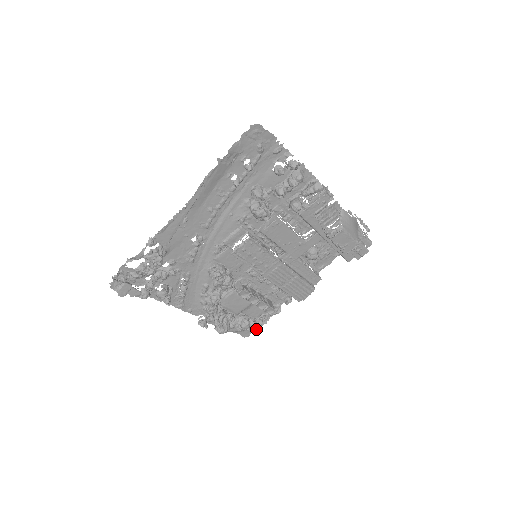
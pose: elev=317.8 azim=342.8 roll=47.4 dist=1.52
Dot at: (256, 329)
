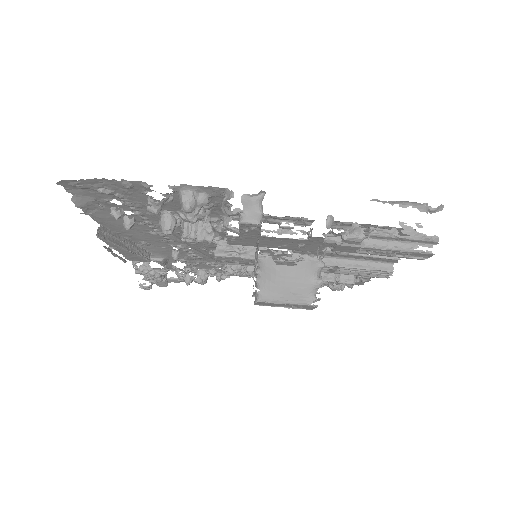
Dot at: occluded
